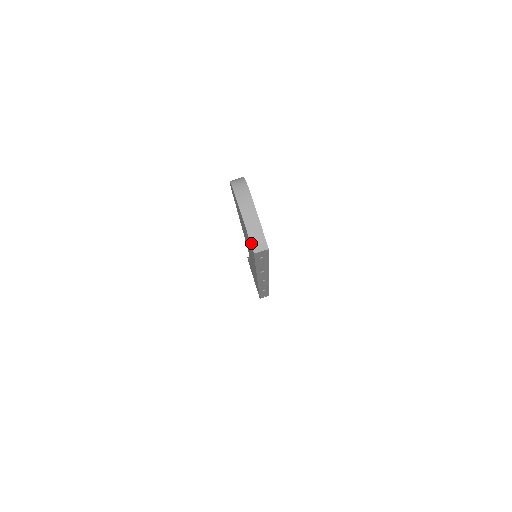
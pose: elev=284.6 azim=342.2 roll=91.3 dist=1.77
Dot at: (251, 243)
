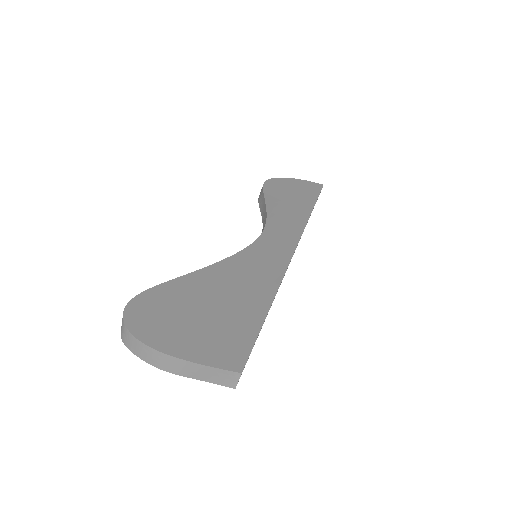
Dot at: (219, 384)
